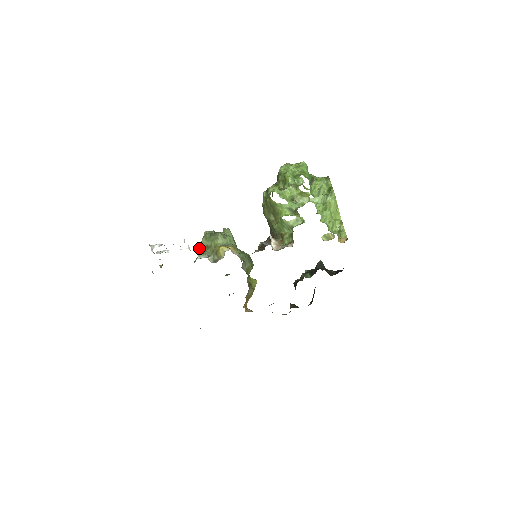
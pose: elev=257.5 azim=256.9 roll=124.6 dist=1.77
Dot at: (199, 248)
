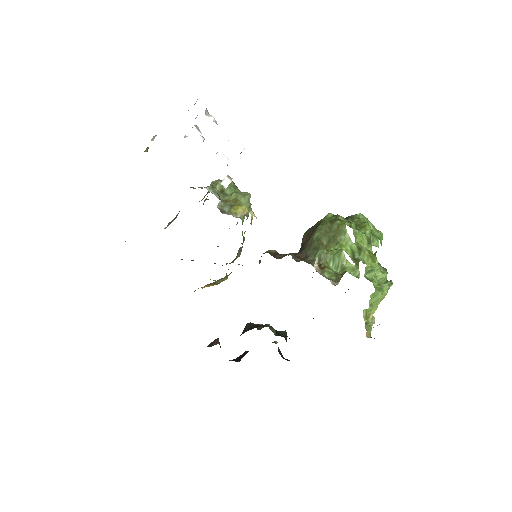
Dot at: (226, 180)
